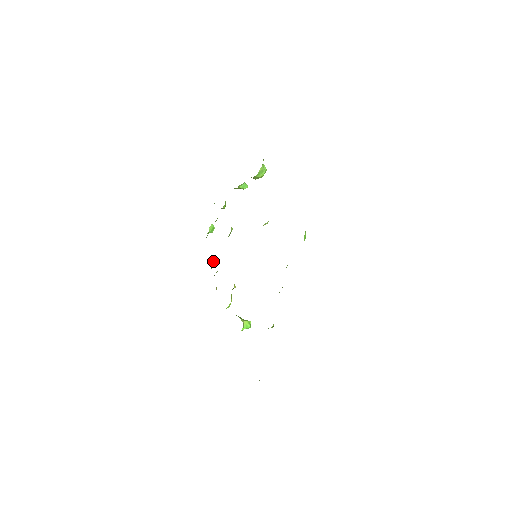
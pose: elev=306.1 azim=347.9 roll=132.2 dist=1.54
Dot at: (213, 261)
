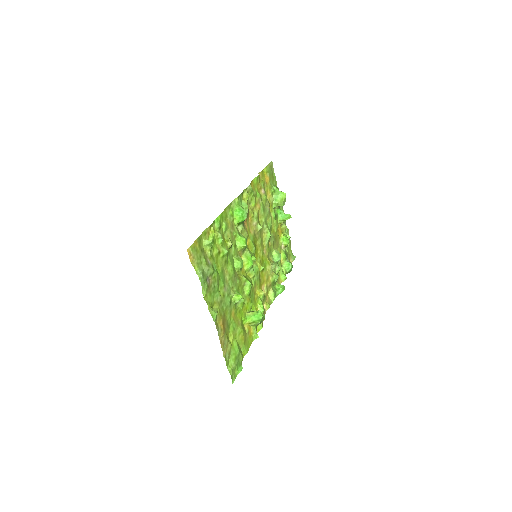
Dot at: (280, 288)
